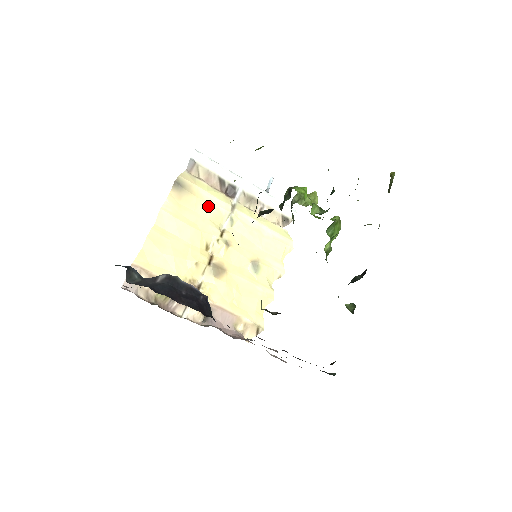
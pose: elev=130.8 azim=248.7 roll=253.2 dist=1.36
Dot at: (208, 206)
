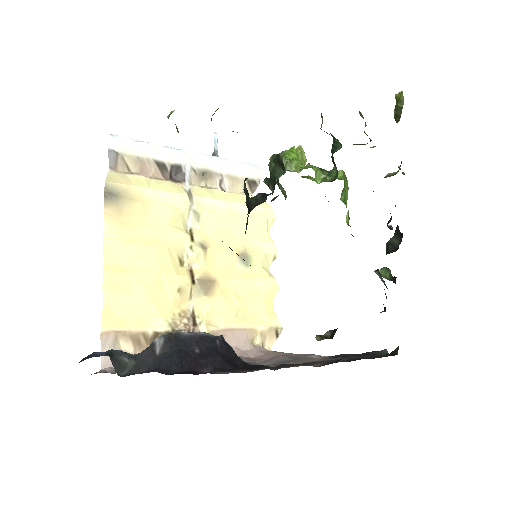
Dot at: (160, 208)
